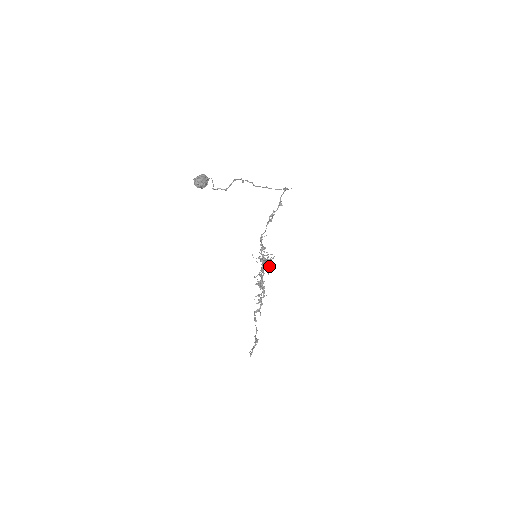
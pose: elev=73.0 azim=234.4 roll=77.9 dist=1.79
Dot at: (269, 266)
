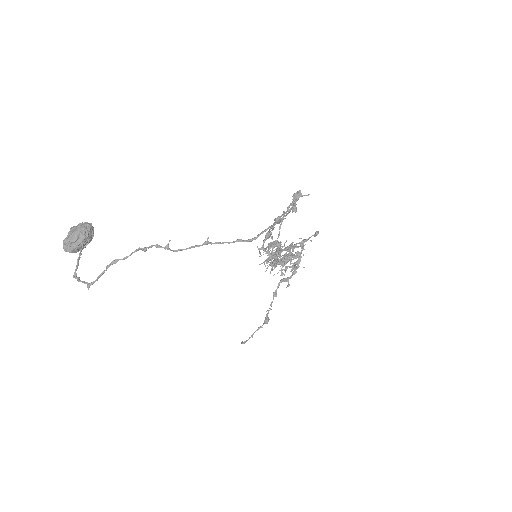
Dot at: (291, 256)
